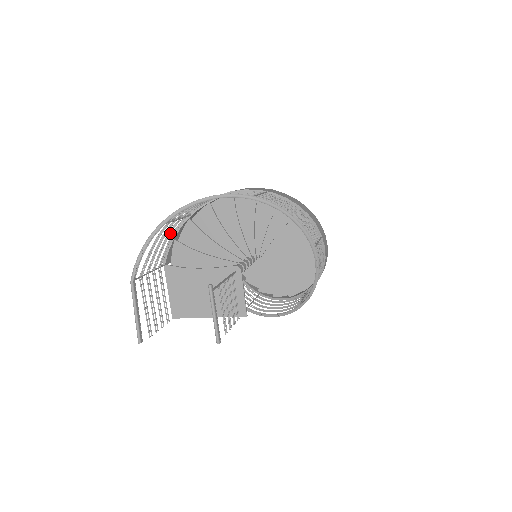
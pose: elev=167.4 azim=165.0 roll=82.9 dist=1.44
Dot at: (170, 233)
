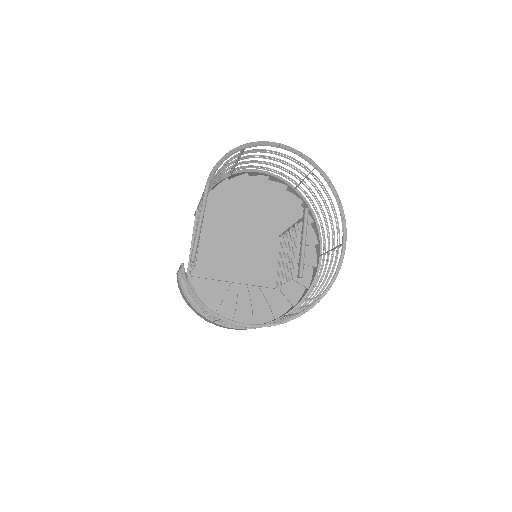
Dot at: (222, 174)
